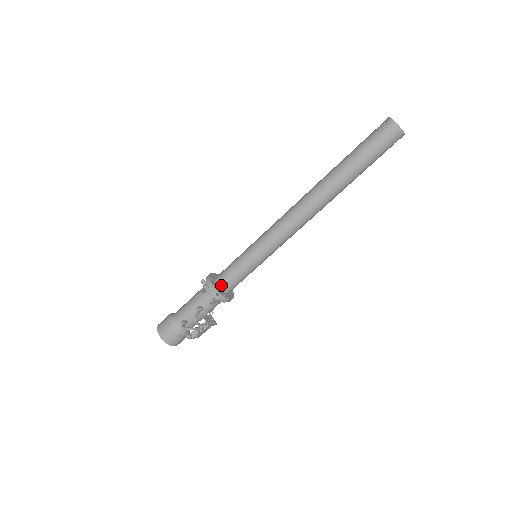
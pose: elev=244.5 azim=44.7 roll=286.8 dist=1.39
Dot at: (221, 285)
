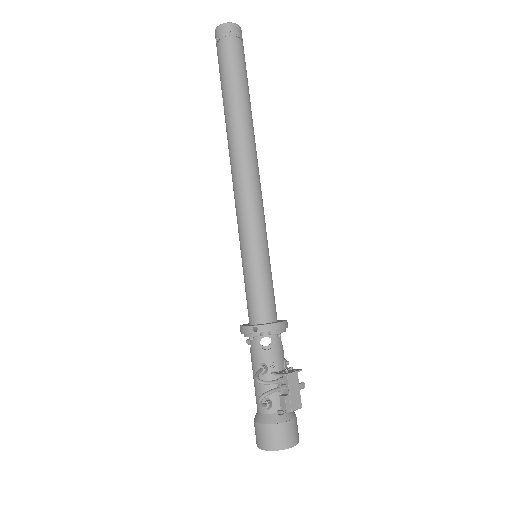
Dot at: (254, 319)
